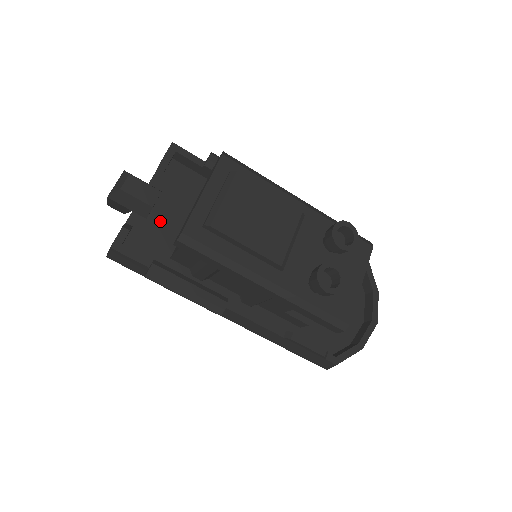
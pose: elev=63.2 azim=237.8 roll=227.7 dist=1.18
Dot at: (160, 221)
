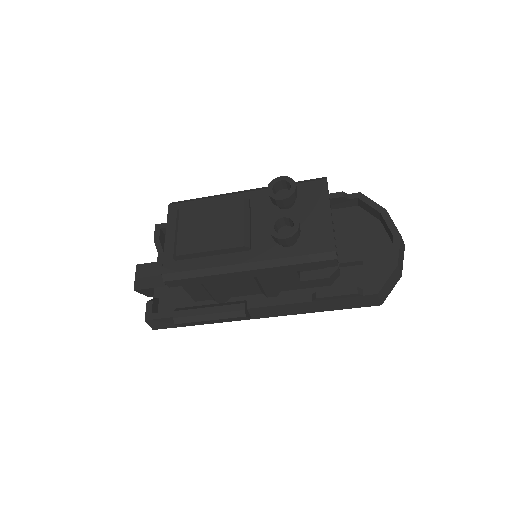
Dot at: occluded
